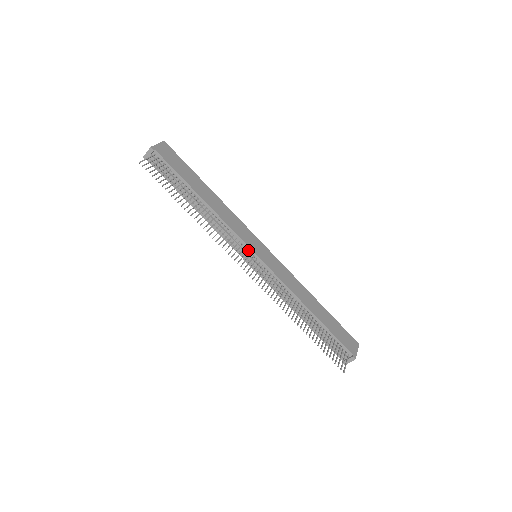
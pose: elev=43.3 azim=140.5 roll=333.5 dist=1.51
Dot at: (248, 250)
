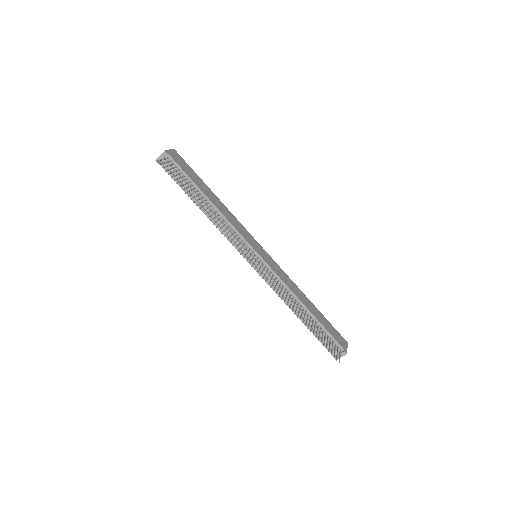
Dot at: (250, 249)
